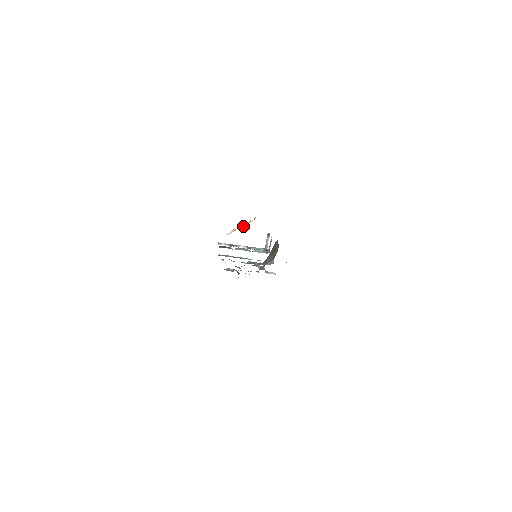
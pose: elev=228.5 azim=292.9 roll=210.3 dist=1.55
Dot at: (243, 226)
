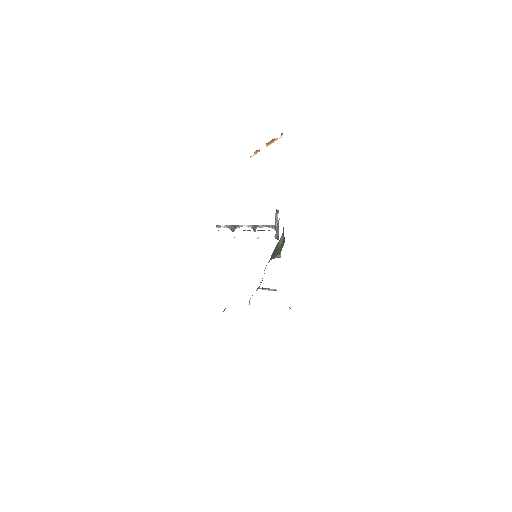
Dot at: (268, 145)
